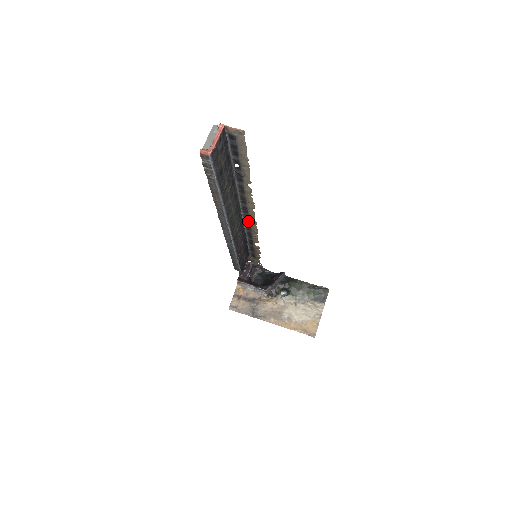
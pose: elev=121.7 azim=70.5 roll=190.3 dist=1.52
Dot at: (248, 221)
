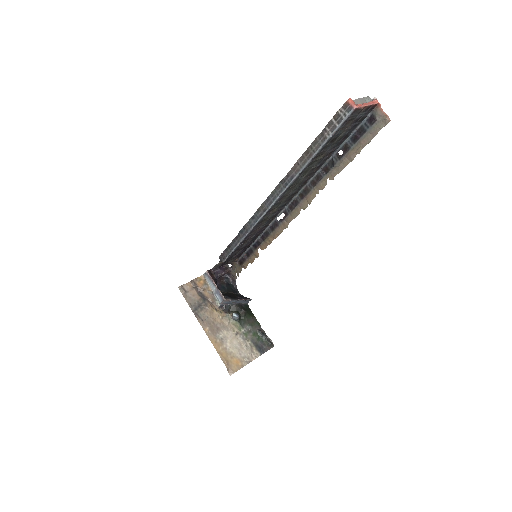
Dot at: (282, 219)
